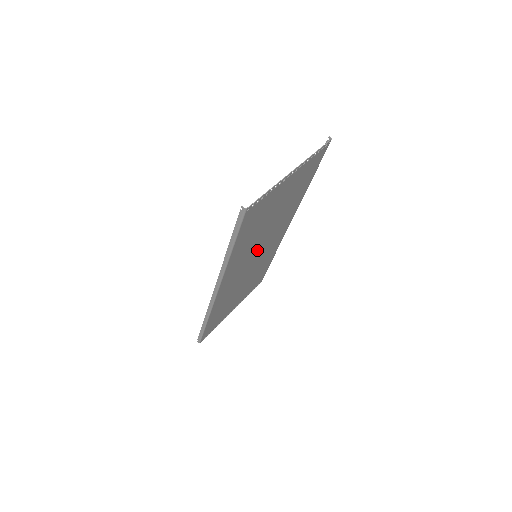
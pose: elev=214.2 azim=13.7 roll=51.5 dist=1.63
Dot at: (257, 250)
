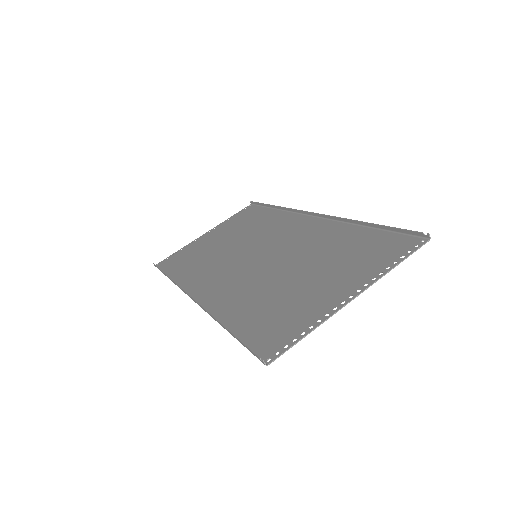
Dot at: (260, 262)
